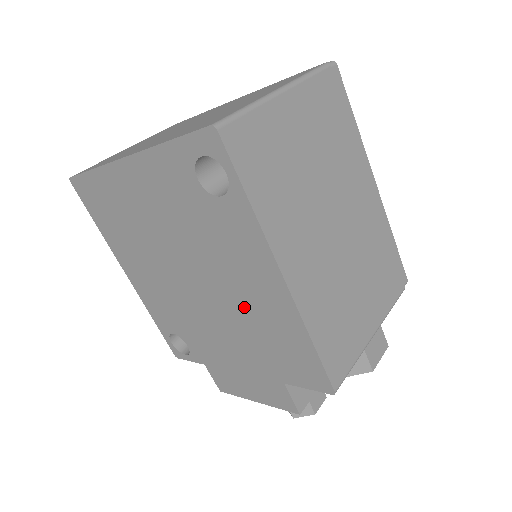
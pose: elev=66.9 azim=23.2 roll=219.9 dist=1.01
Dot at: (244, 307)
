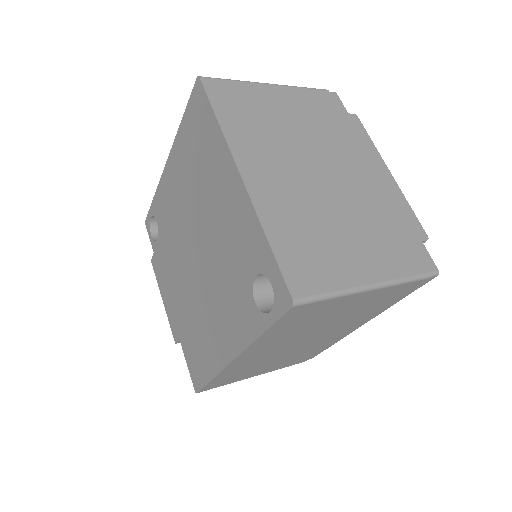
Dot at: (204, 313)
